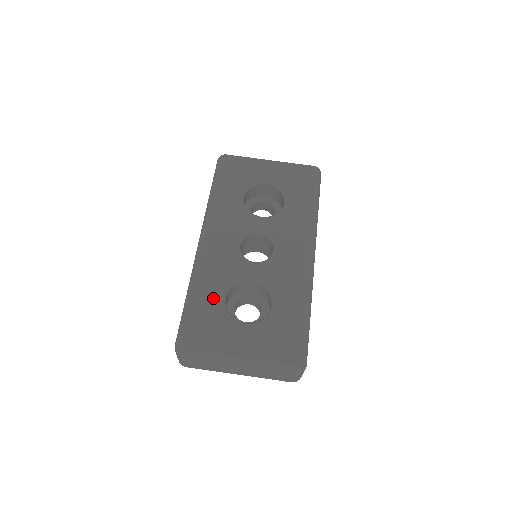
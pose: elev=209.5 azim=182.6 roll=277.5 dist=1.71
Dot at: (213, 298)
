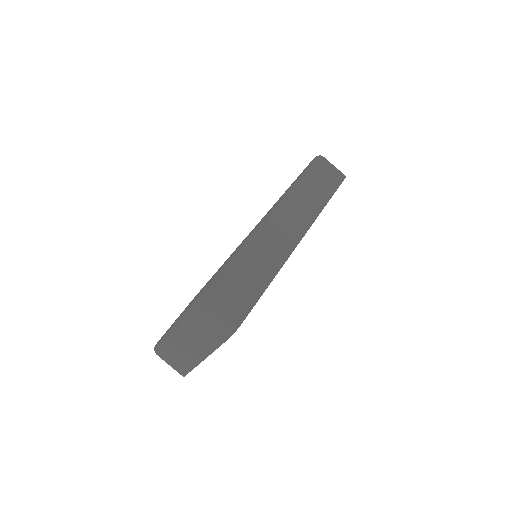
Dot at: occluded
